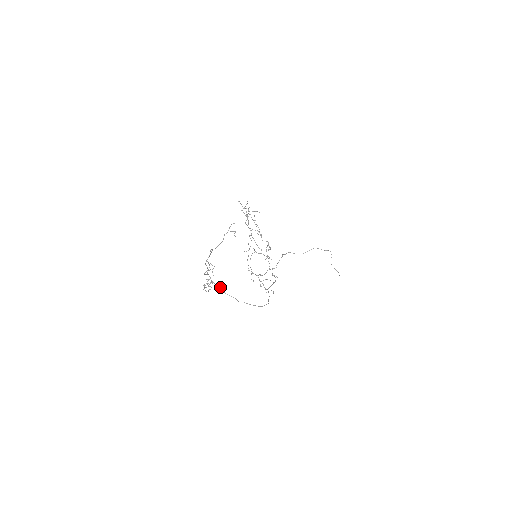
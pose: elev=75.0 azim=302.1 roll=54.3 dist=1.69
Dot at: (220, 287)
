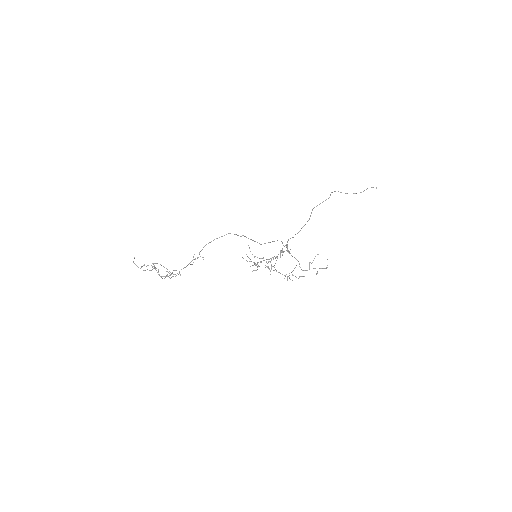
Dot at: occluded
